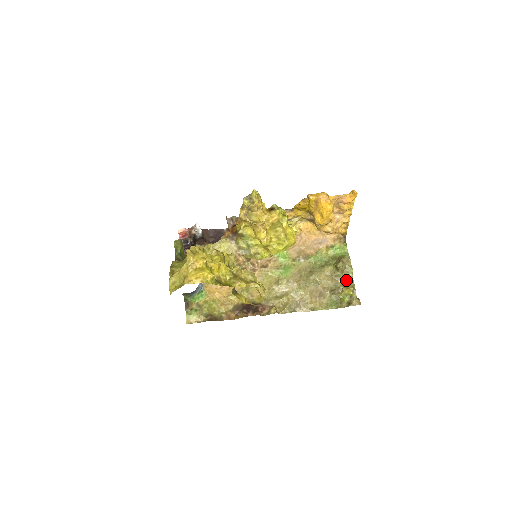
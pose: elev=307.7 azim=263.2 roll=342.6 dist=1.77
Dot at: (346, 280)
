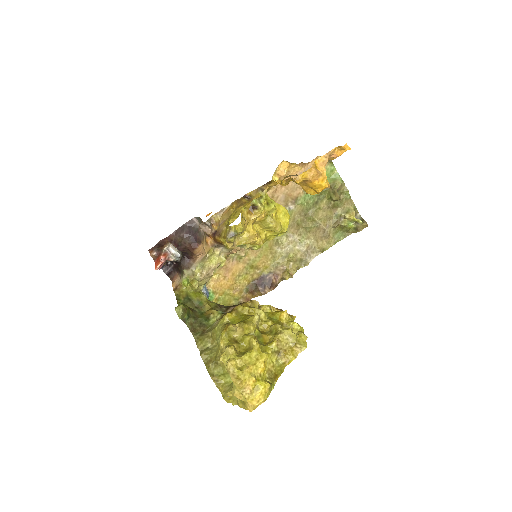
Dot at: (345, 204)
